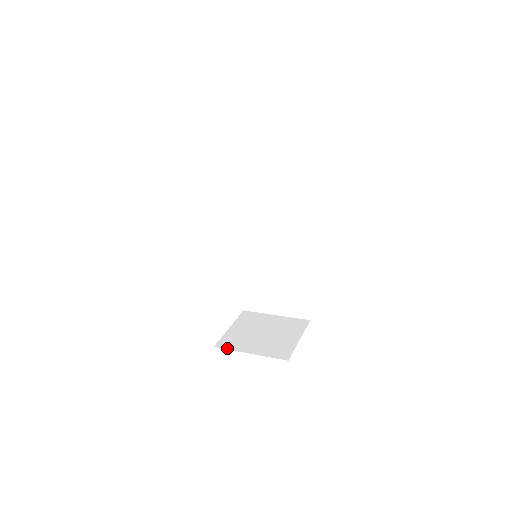
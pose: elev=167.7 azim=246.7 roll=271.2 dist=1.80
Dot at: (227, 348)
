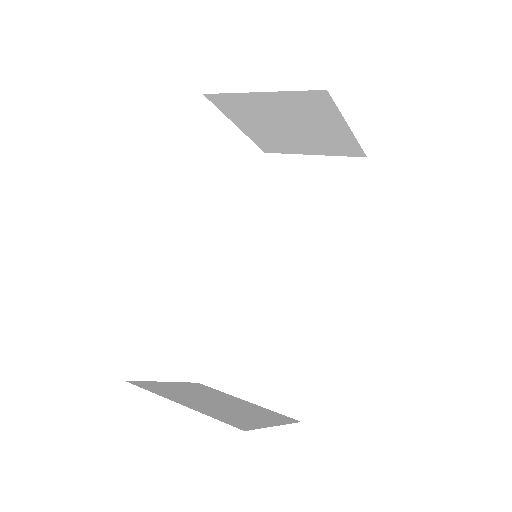
Dot at: (145, 388)
